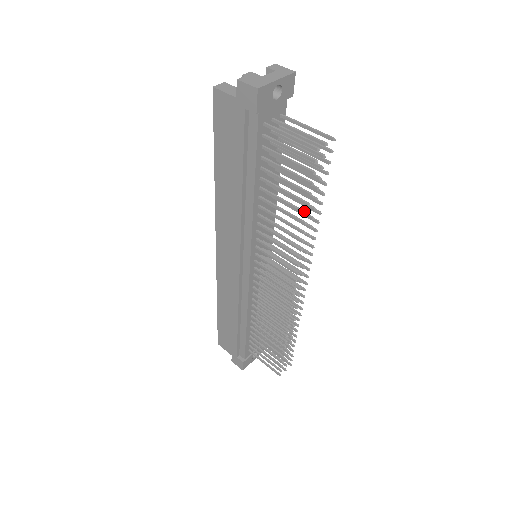
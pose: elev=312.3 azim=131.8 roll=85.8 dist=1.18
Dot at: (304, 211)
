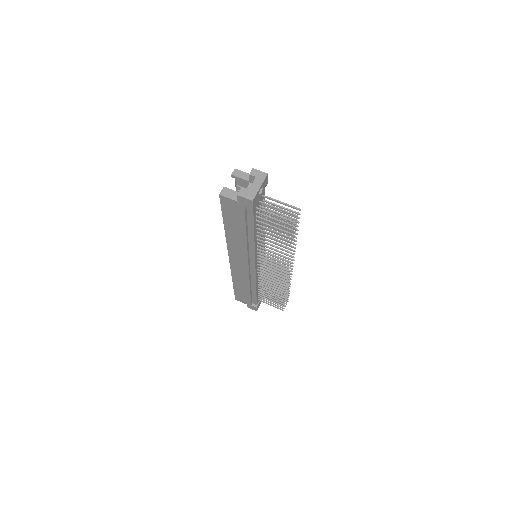
Dot at: (289, 244)
